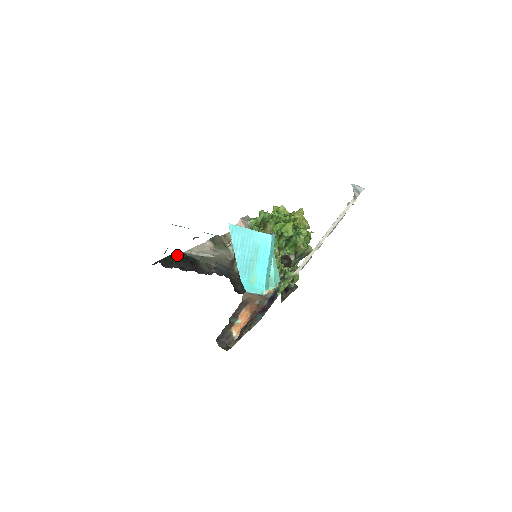
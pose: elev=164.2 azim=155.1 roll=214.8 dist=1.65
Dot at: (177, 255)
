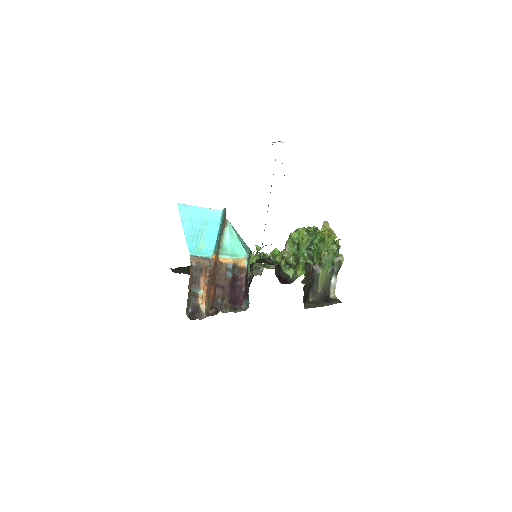
Dot at: occluded
